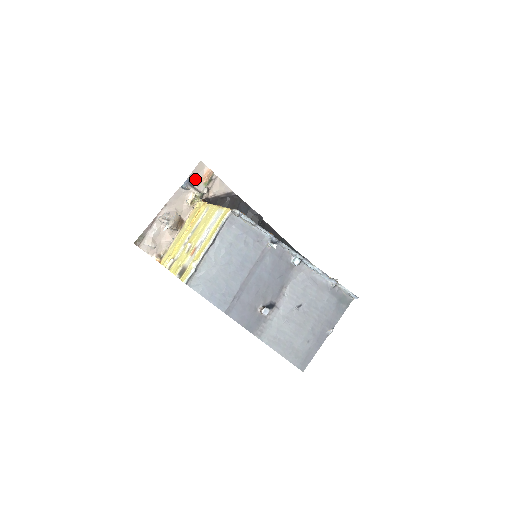
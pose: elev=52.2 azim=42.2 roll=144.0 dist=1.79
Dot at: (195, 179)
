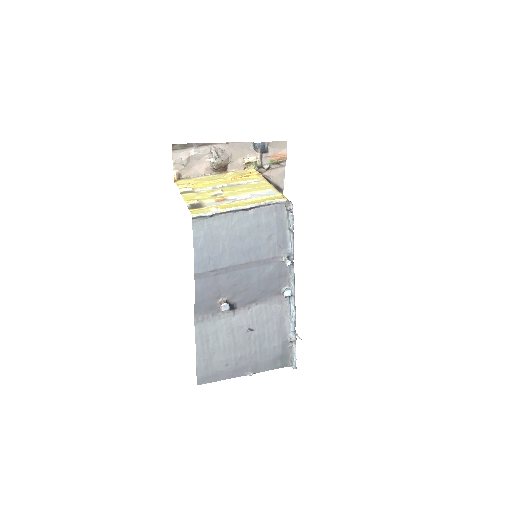
Dot at: (269, 149)
